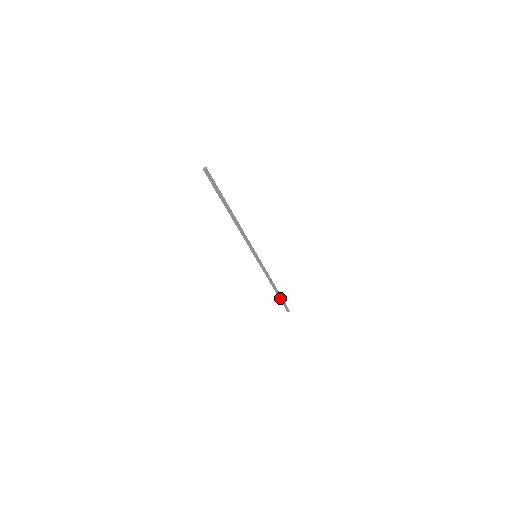
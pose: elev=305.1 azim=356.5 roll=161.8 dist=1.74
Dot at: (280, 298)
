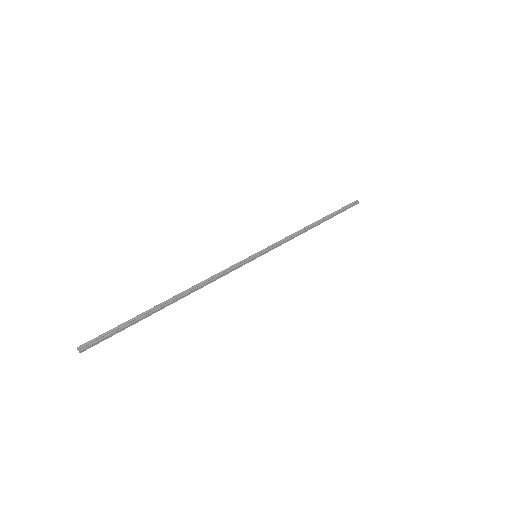
Dot at: occluded
